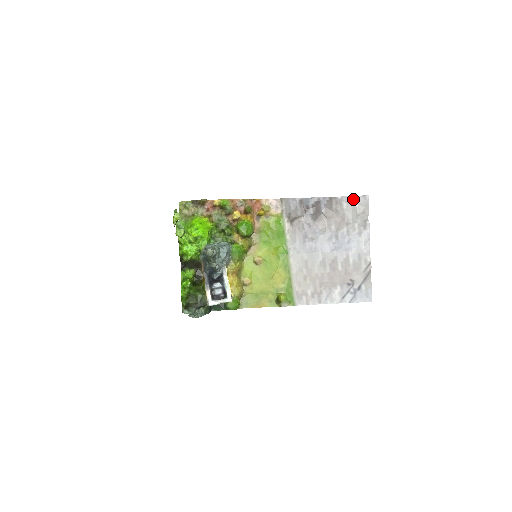
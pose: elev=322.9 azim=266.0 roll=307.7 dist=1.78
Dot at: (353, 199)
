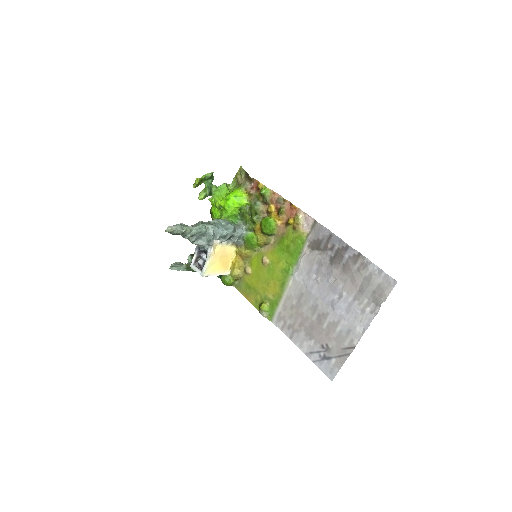
Dot at: (379, 273)
